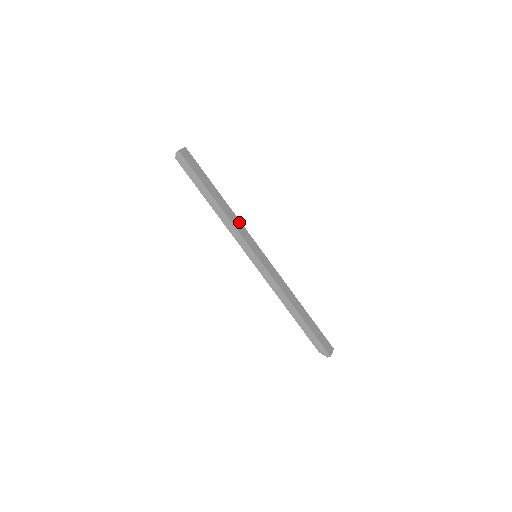
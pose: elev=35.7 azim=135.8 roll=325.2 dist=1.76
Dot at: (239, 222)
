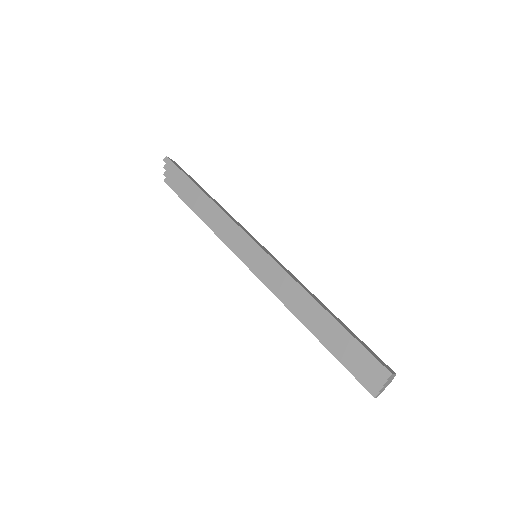
Dot at: (233, 218)
